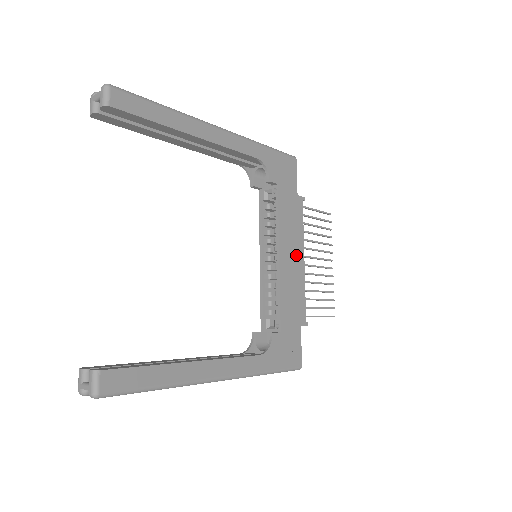
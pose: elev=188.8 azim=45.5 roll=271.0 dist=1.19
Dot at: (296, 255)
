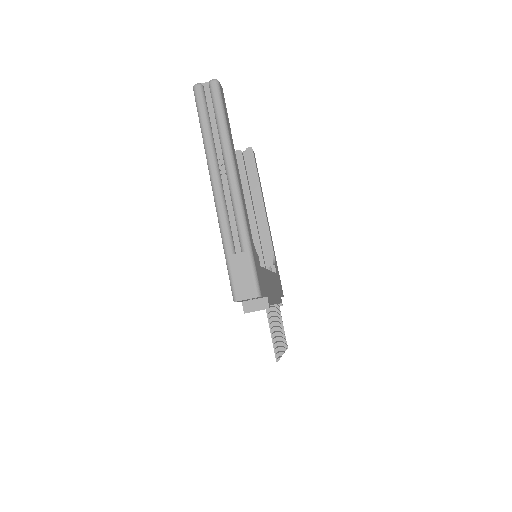
Dot at: (274, 293)
